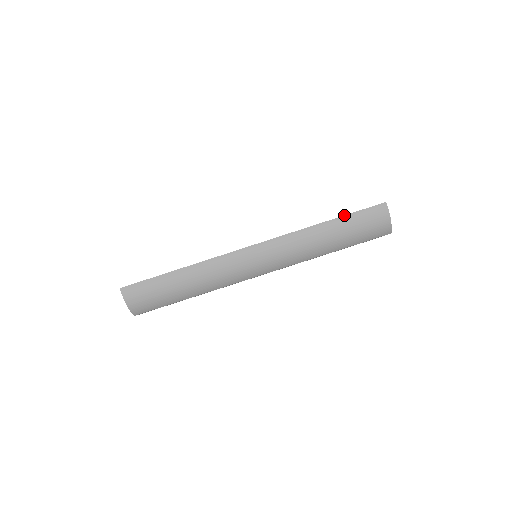
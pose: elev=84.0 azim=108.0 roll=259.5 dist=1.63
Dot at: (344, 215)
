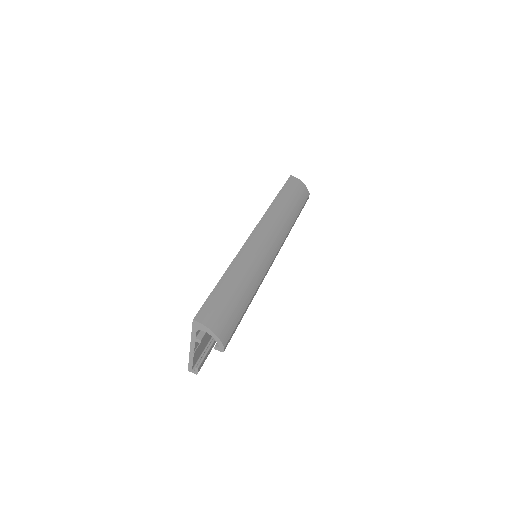
Dot at: (280, 190)
